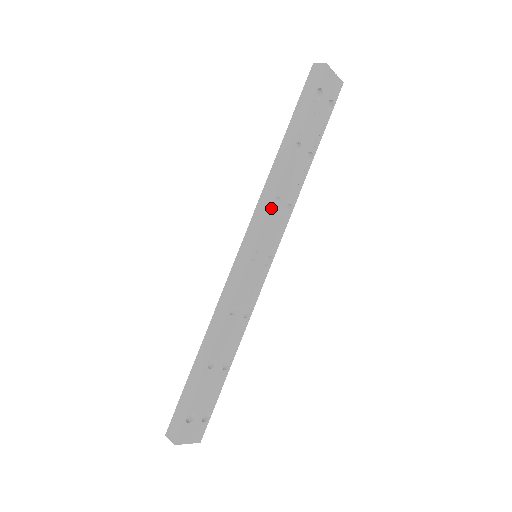
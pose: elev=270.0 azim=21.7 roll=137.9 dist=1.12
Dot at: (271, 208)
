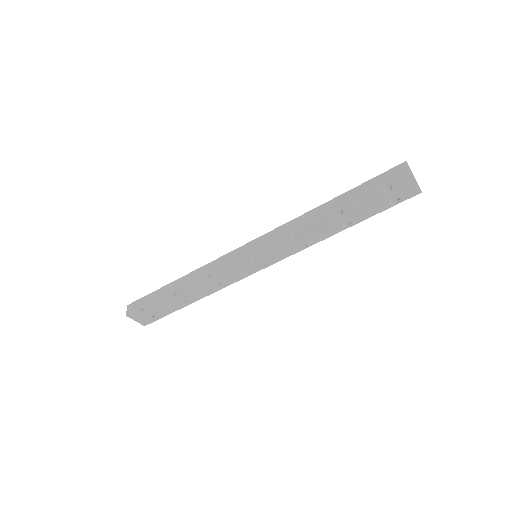
Dot at: (285, 237)
